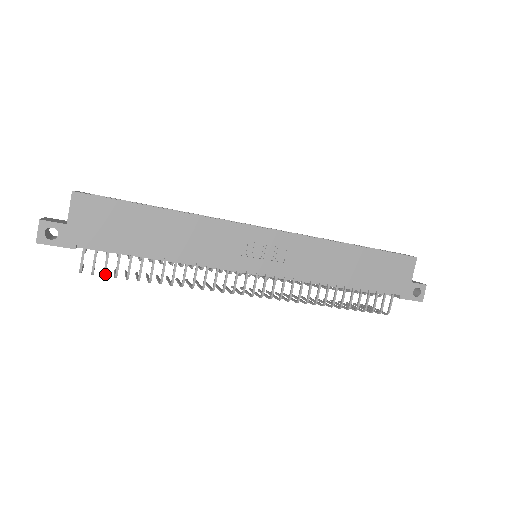
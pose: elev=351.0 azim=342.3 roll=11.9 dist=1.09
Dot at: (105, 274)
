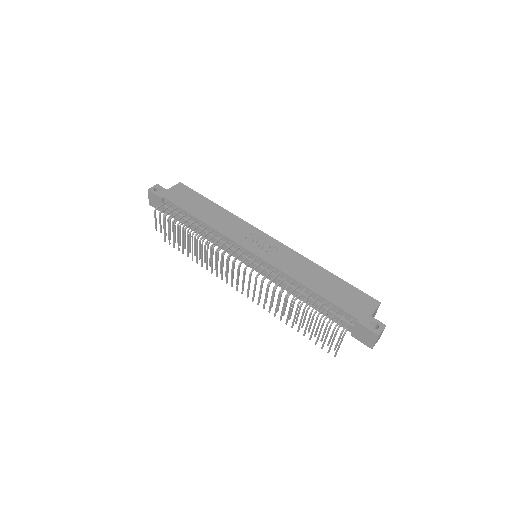
Dot at: (166, 215)
